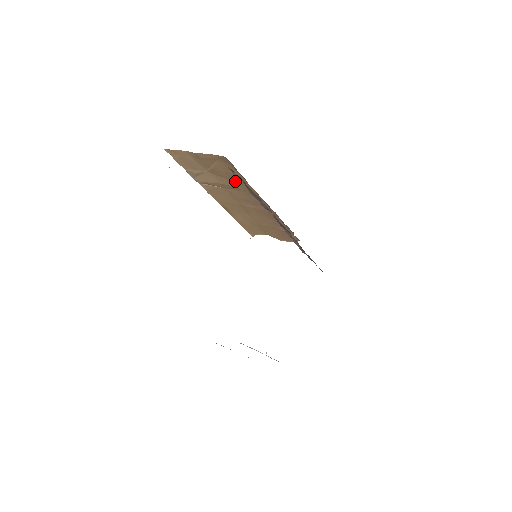
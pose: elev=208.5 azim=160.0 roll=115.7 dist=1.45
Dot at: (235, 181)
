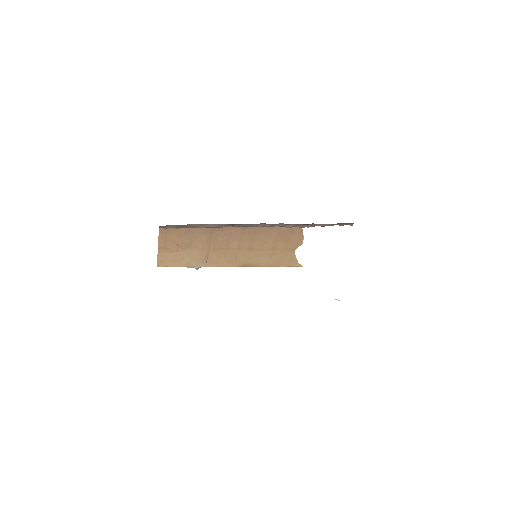
Dot at: (195, 237)
